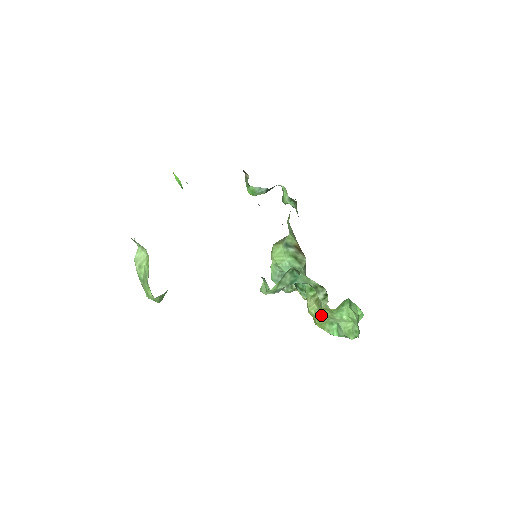
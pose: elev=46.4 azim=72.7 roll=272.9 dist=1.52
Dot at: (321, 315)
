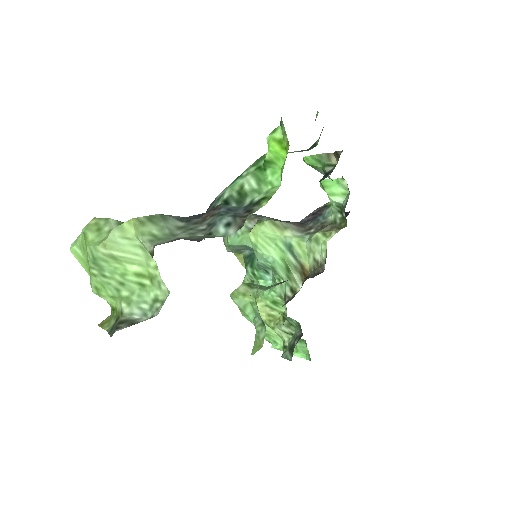
Dot at: occluded
